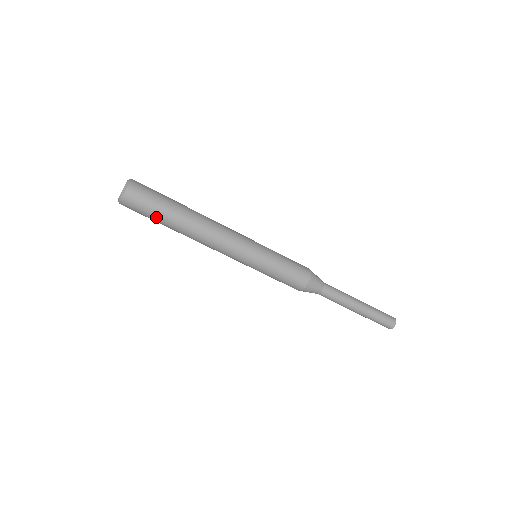
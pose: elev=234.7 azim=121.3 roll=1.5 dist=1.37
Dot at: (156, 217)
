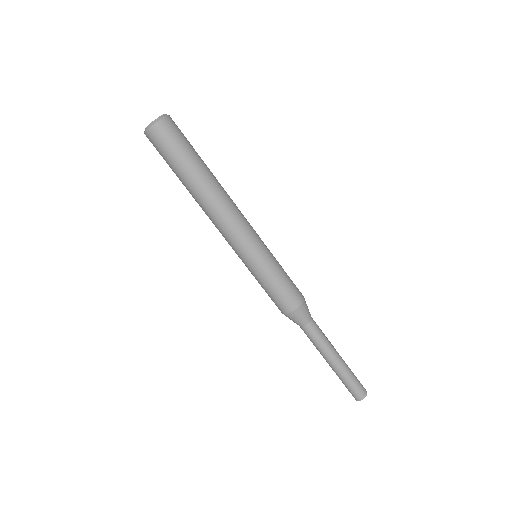
Dot at: (188, 154)
